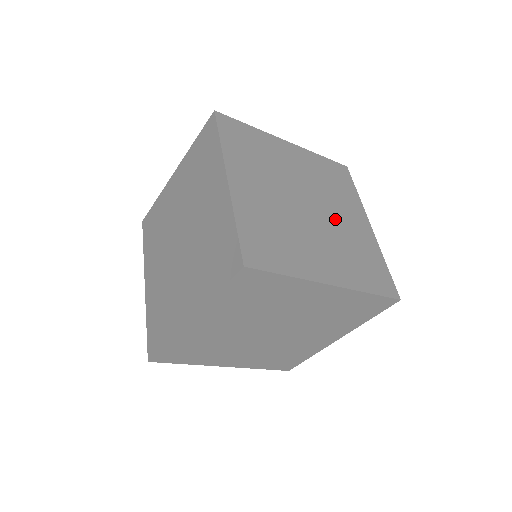
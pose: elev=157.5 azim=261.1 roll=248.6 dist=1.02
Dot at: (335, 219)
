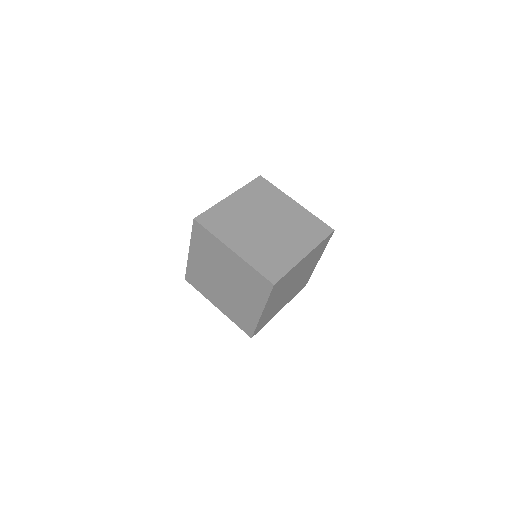
Dot at: occluded
